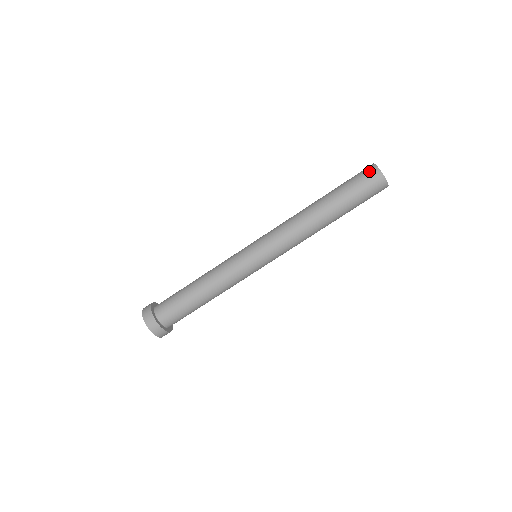
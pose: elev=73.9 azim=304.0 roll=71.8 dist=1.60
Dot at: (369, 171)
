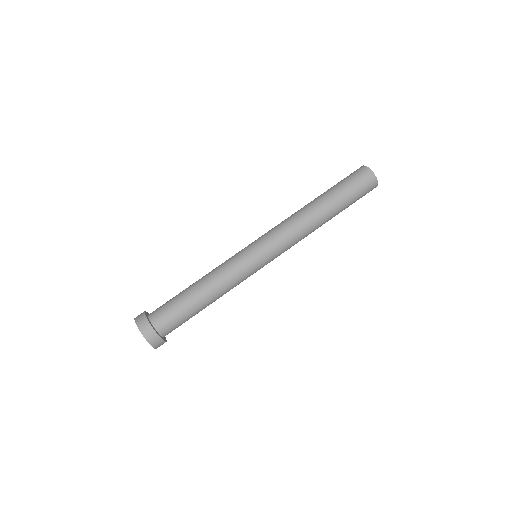
Dot at: occluded
